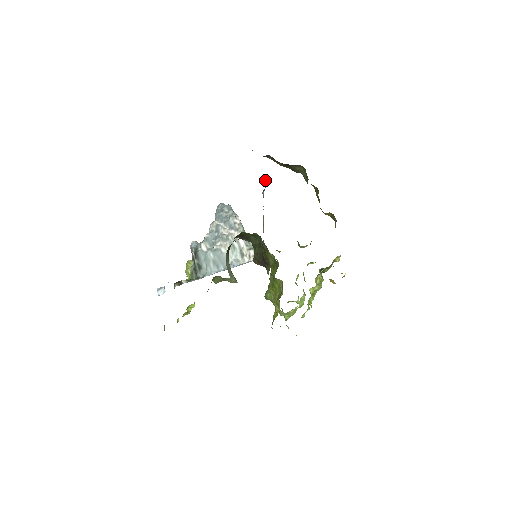
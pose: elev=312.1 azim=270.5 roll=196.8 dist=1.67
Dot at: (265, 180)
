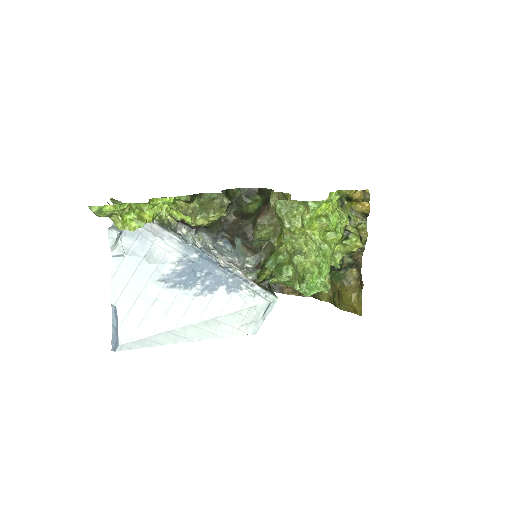
Dot at: occluded
